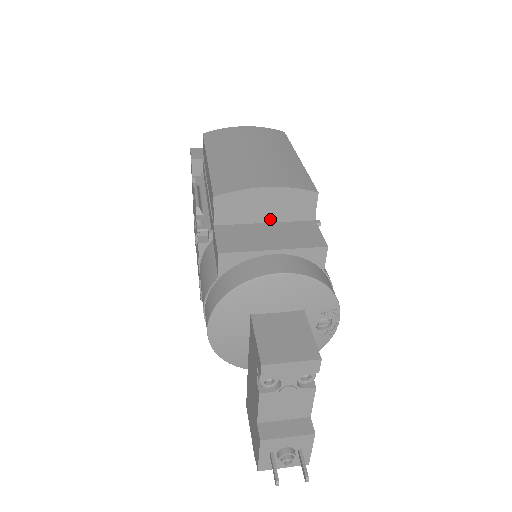
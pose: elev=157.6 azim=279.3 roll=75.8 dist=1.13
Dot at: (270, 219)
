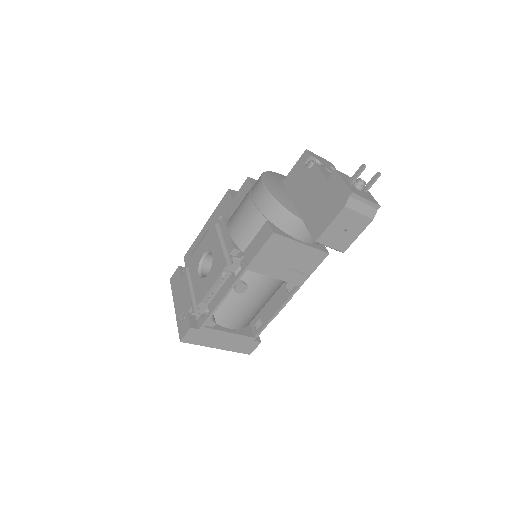
Dot at: occluded
